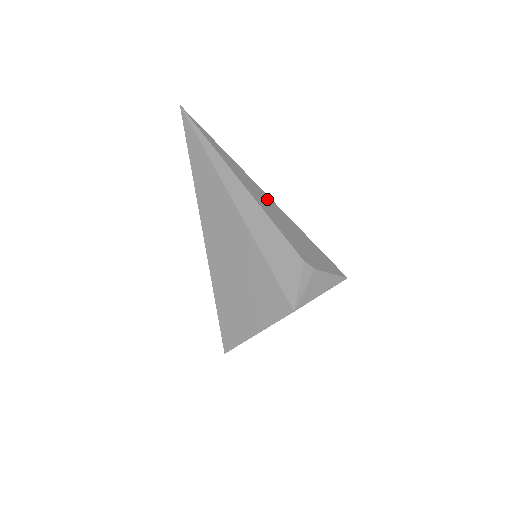
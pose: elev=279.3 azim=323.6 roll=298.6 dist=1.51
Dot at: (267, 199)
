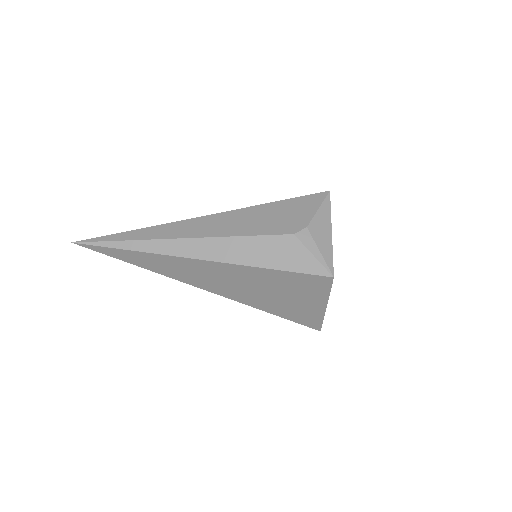
Dot at: (212, 220)
